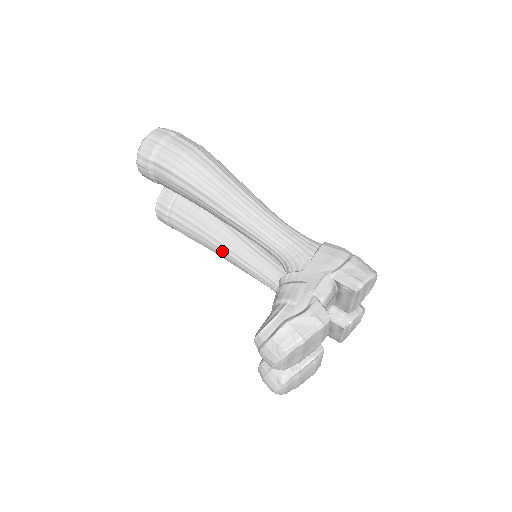
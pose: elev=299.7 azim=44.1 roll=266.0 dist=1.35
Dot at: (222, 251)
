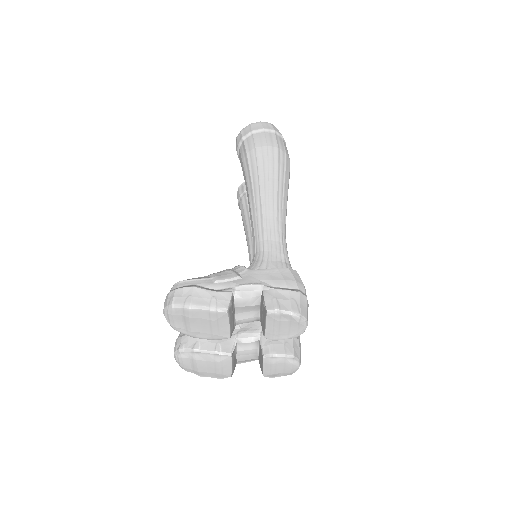
Dot at: (249, 244)
